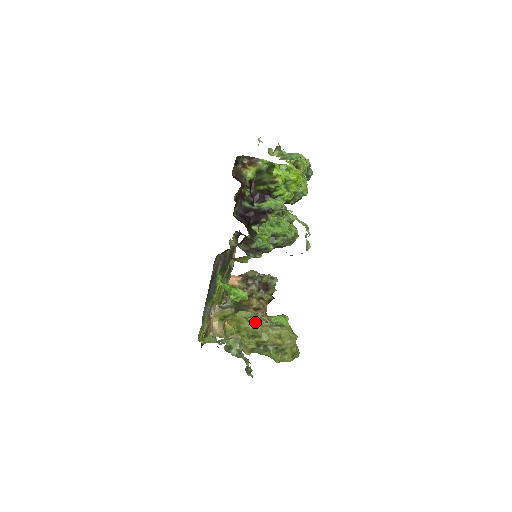
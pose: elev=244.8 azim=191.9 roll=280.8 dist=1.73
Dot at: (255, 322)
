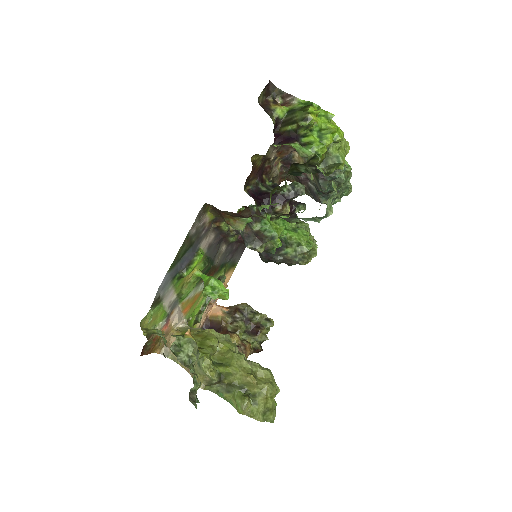
Dot at: (227, 346)
